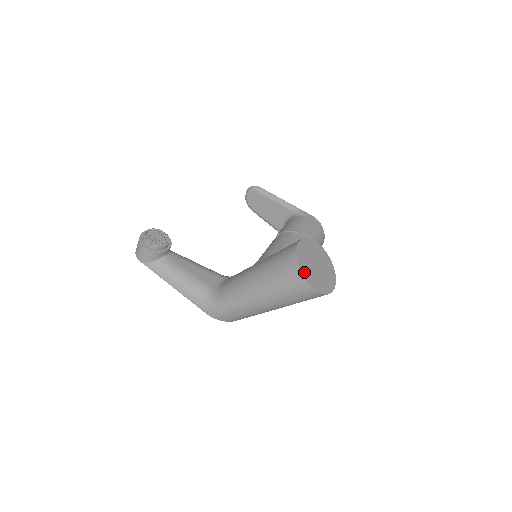
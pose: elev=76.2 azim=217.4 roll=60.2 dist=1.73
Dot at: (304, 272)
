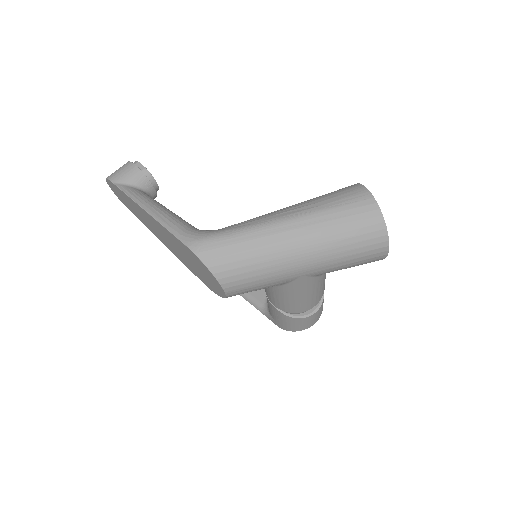
Dot at: occluded
